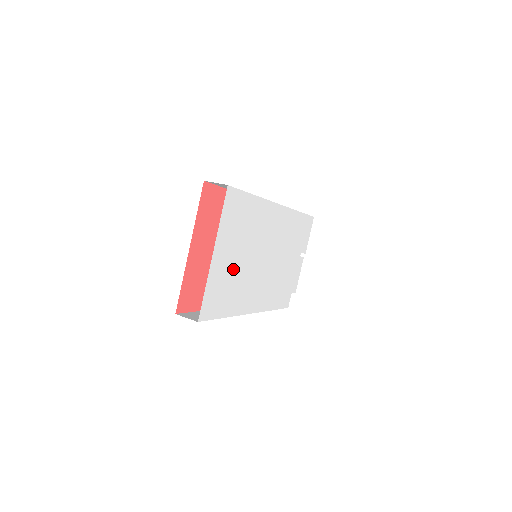
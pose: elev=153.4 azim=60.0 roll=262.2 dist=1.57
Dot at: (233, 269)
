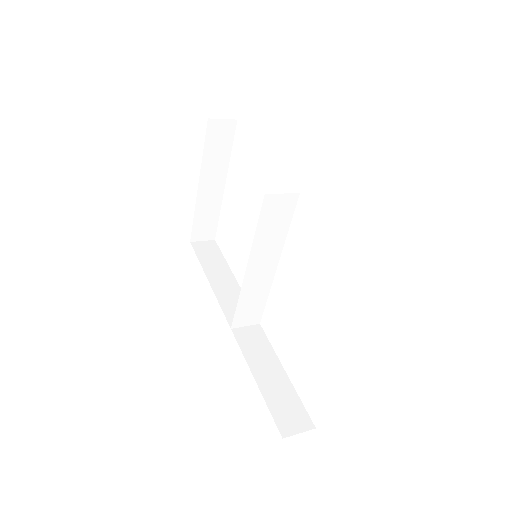
Dot at: occluded
